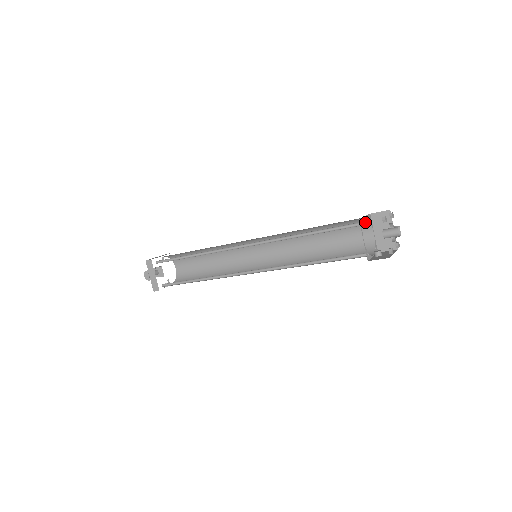
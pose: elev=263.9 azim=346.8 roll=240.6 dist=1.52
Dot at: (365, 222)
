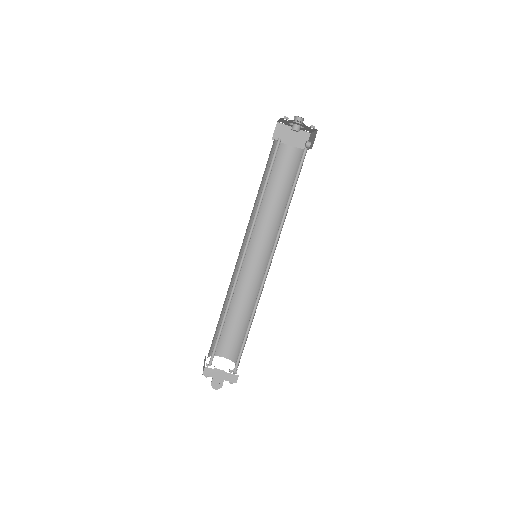
Dot at: occluded
